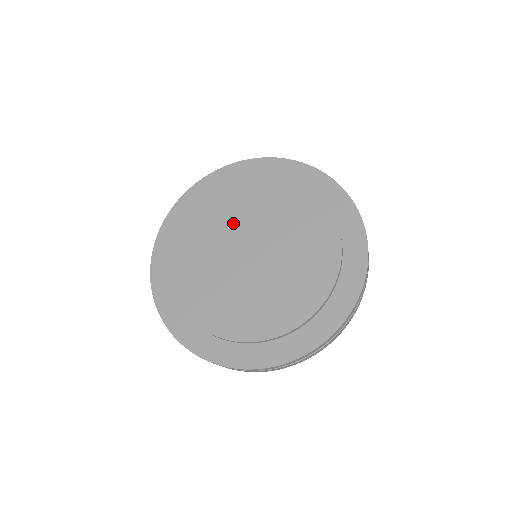
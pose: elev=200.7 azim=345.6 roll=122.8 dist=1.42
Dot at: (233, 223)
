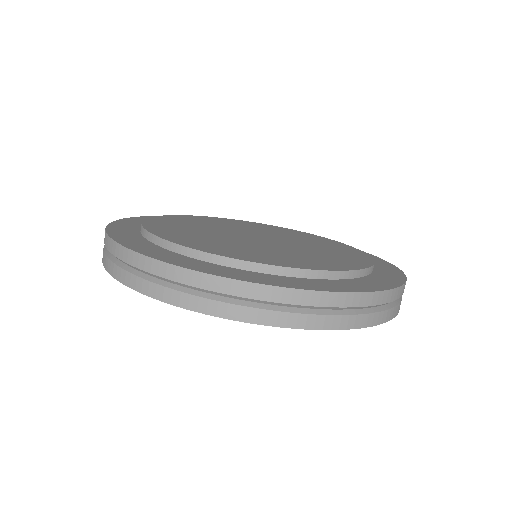
Dot at: (222, 227)
